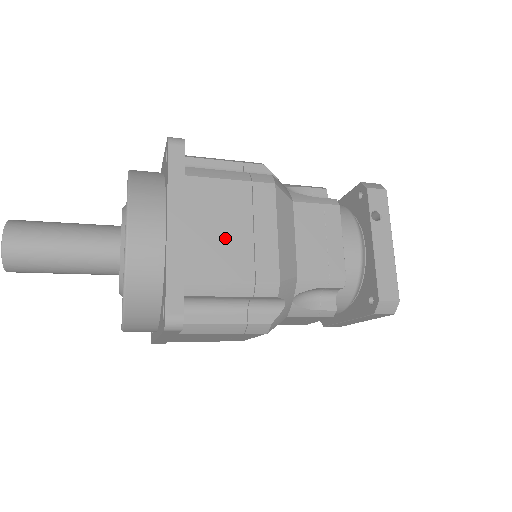
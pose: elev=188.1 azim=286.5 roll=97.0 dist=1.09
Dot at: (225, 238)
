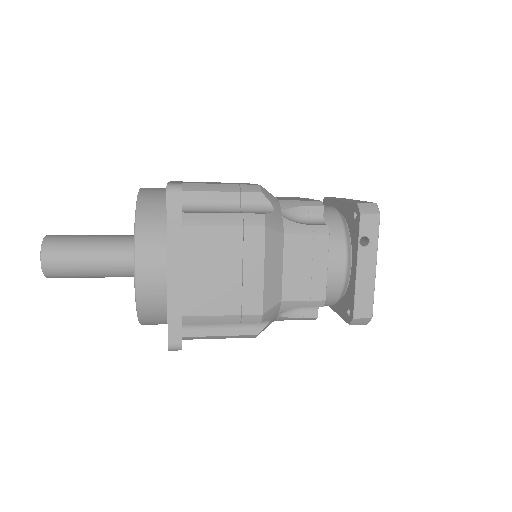
Dot at: (217, 280)
